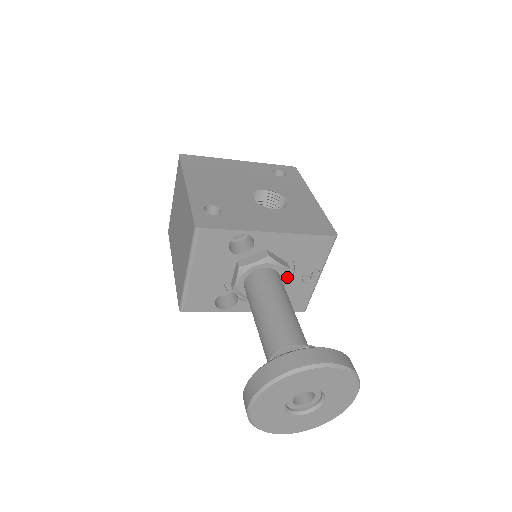
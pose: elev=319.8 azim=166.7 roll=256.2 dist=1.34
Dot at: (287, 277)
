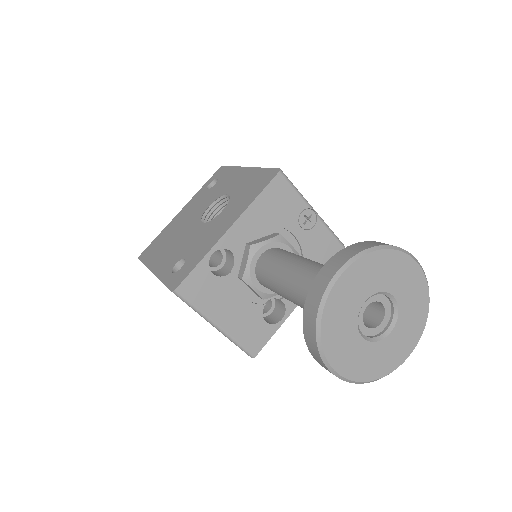
Dot at: (287, 242)
